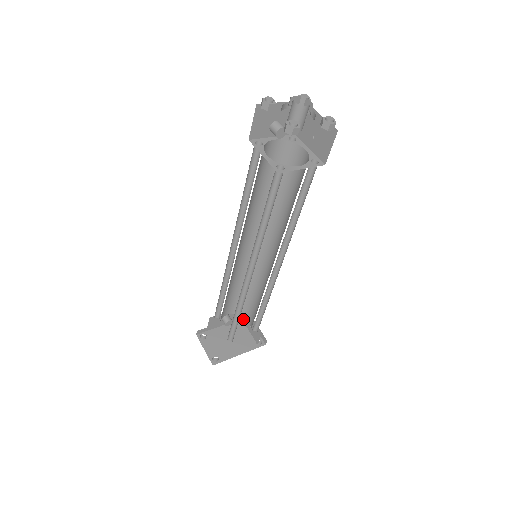
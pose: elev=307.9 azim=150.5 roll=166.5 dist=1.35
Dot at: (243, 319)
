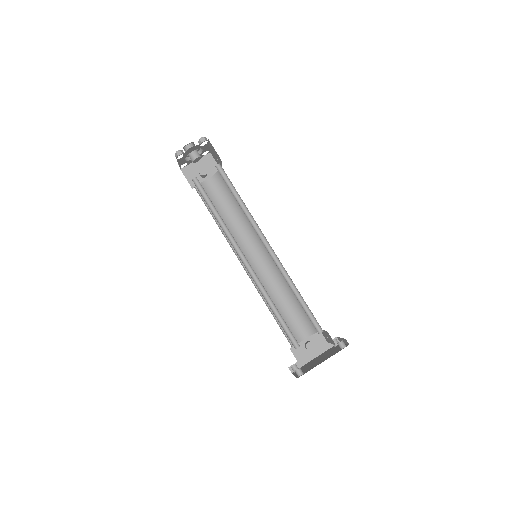
Dot at: (327, 340)
